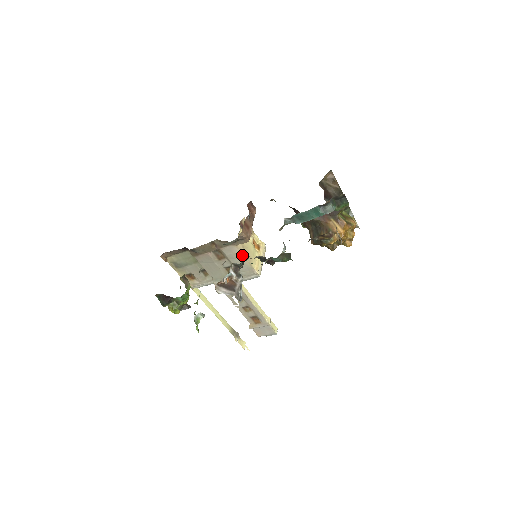
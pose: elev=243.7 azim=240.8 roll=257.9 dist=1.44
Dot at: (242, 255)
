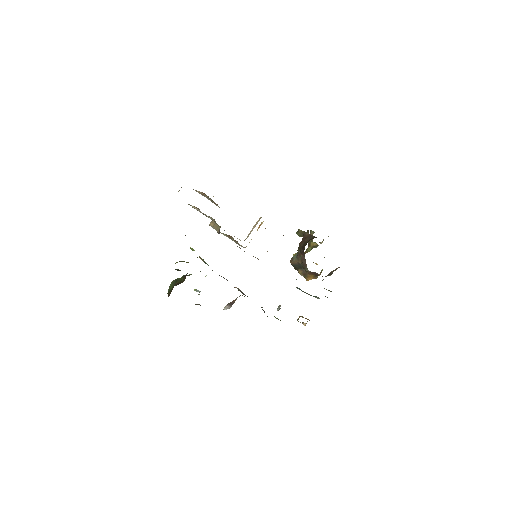
Dot at: occluded
